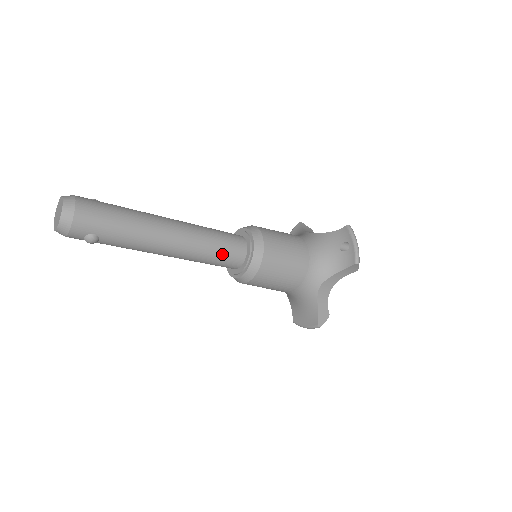
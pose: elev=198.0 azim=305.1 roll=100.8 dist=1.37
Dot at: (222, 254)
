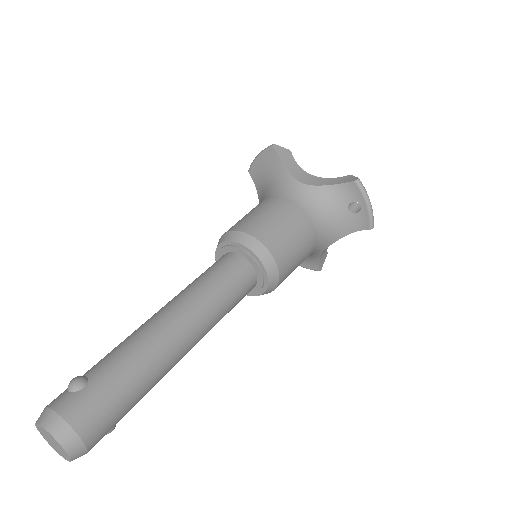
Dot at: (236, 304)
